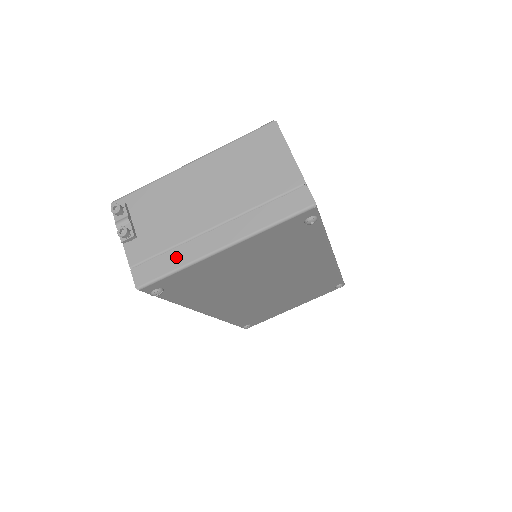
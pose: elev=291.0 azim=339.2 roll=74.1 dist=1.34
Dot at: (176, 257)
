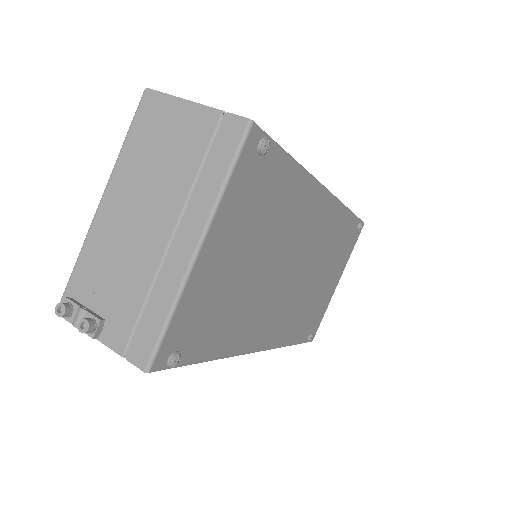
Dot at: (158, 303)
